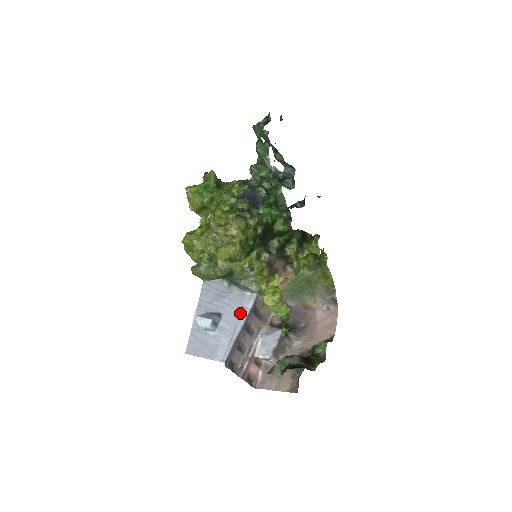
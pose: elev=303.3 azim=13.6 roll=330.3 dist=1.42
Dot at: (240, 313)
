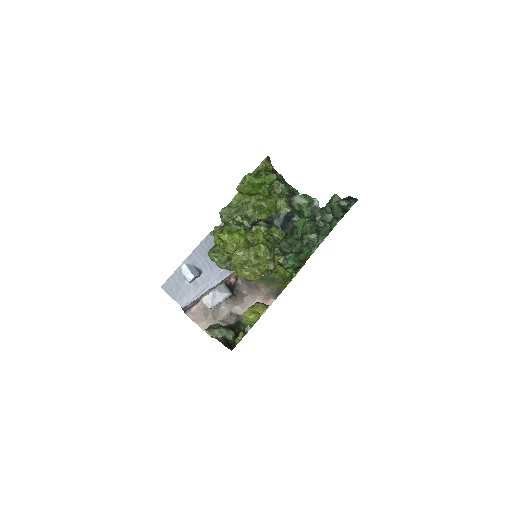
Dot at: (215, 279)
